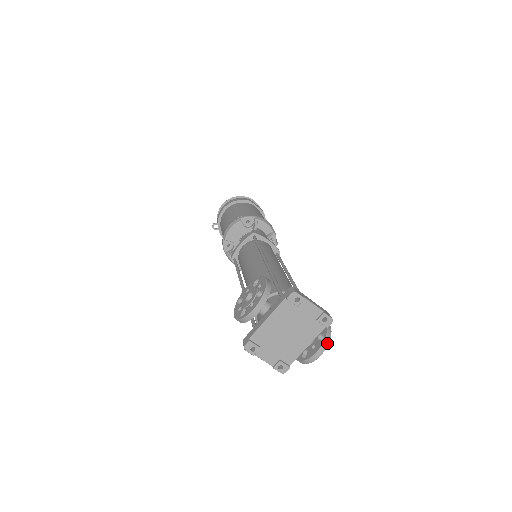
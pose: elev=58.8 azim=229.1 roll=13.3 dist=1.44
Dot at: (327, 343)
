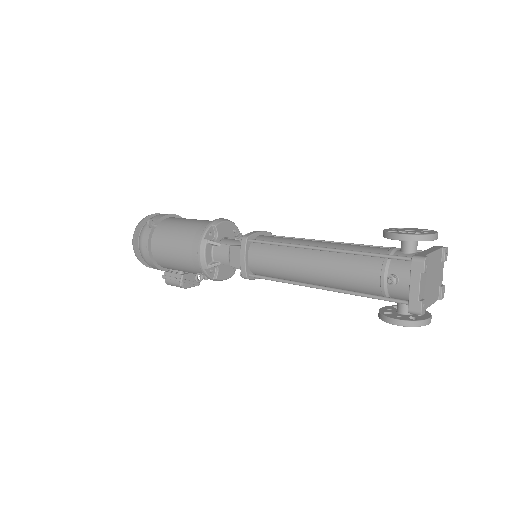
Dot at: occluded
